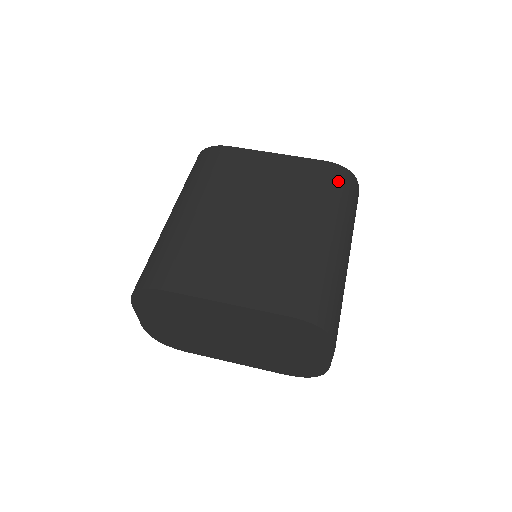
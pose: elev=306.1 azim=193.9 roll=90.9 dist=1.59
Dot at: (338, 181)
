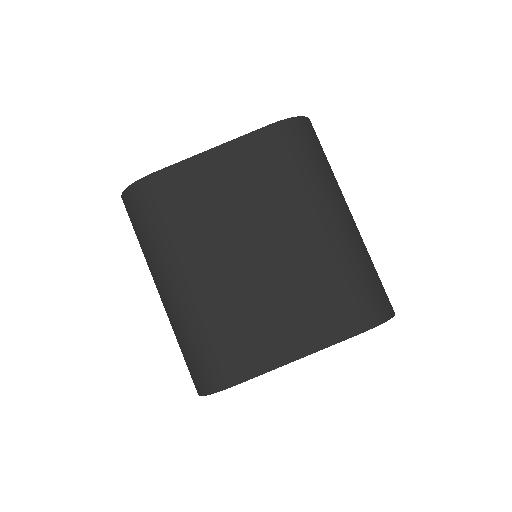
Dot at: (298, 143)
